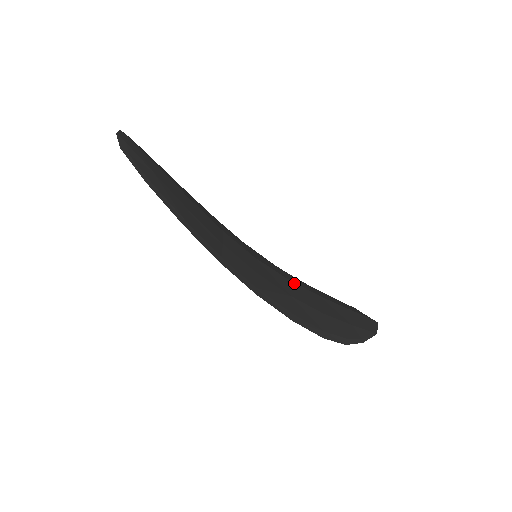
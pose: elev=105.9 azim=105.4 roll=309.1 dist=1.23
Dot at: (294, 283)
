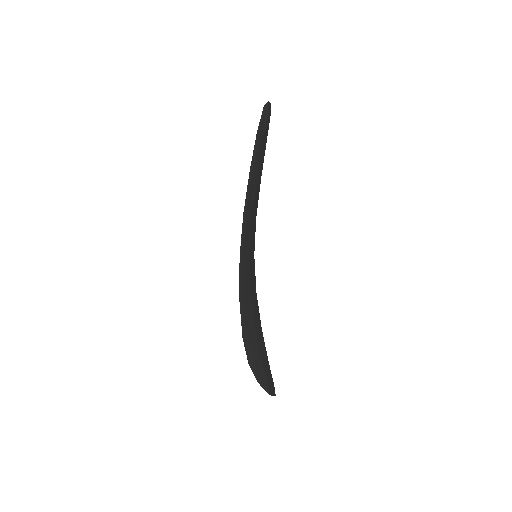
Dot at: (257, 300)
